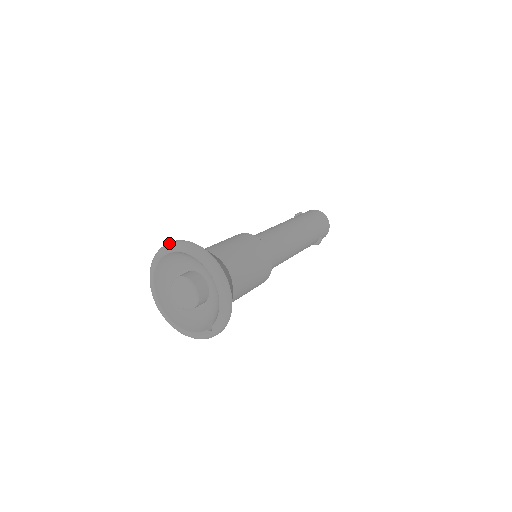
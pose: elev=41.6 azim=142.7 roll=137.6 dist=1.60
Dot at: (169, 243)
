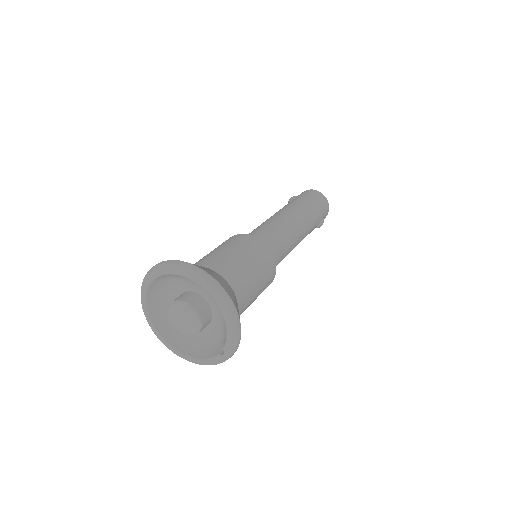
Dot at: (153, 267)
